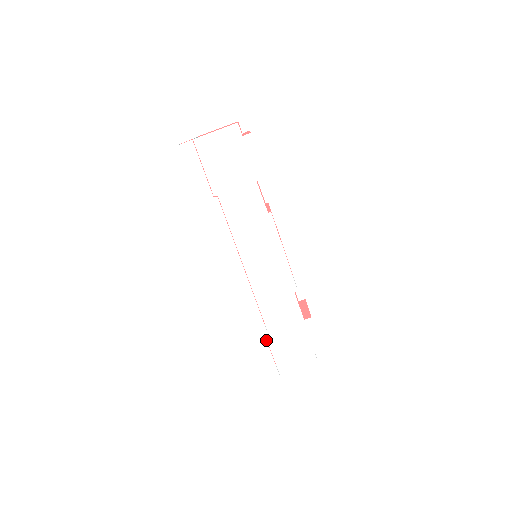
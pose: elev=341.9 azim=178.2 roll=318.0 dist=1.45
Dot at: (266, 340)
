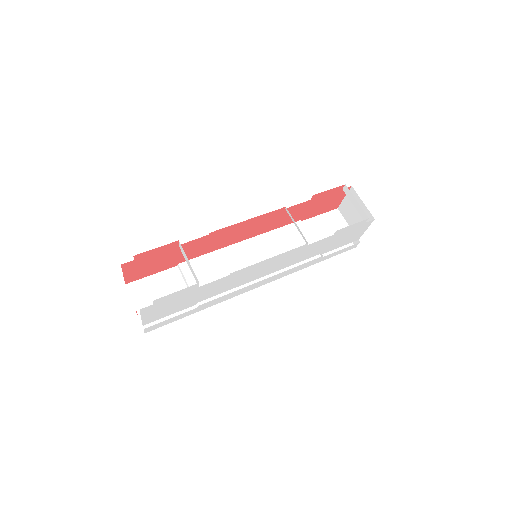
Dot at: (327, 255)
